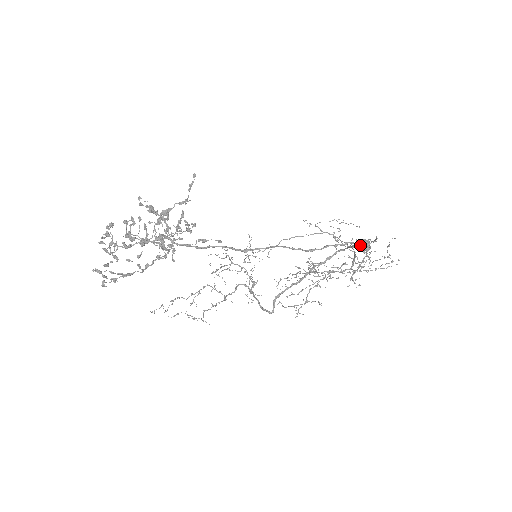
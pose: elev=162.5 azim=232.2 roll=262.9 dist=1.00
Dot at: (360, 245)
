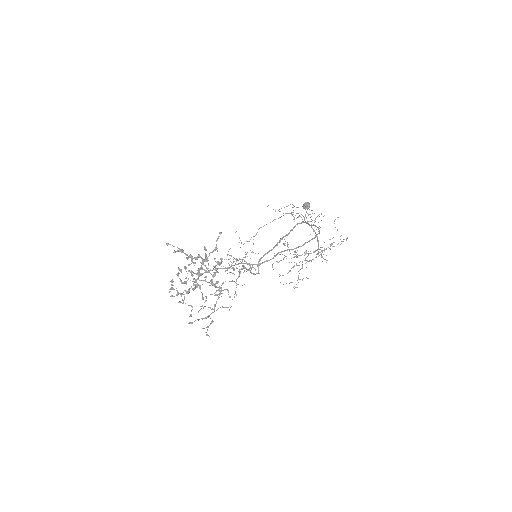
Dot at: occluded
